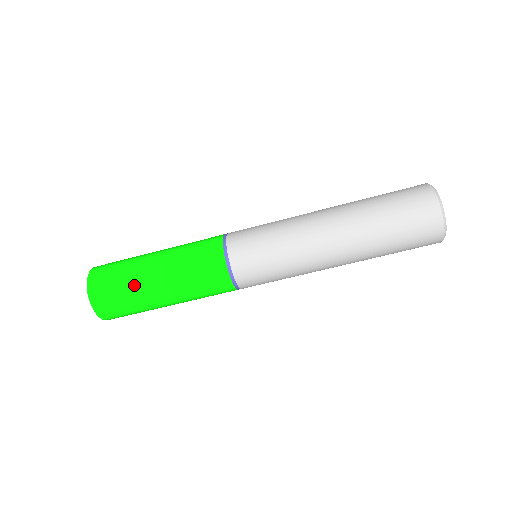
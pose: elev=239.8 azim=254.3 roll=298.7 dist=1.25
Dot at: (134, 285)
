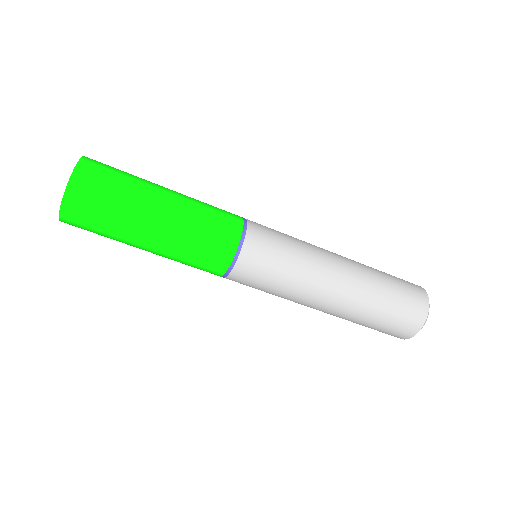
Dot at: (136, 192)
